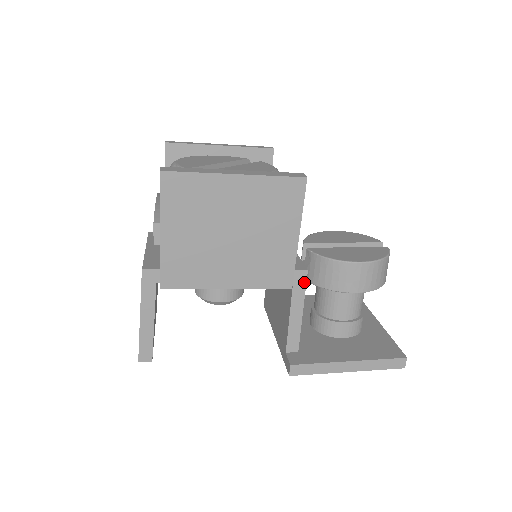
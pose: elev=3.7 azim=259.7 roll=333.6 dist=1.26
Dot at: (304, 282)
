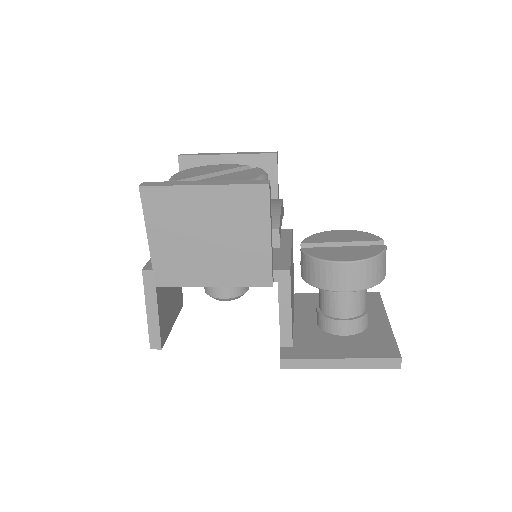
Dot at: (288, 281)
